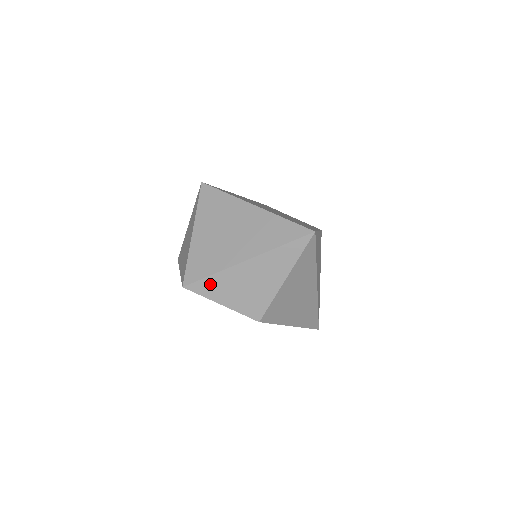
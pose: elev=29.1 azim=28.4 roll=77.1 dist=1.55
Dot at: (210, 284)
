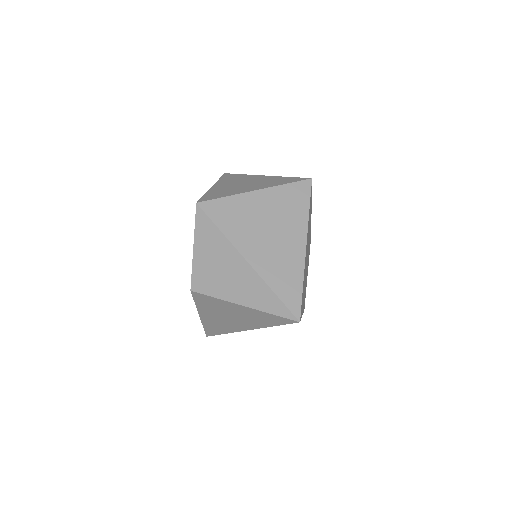
Dot at: (210, 231)
